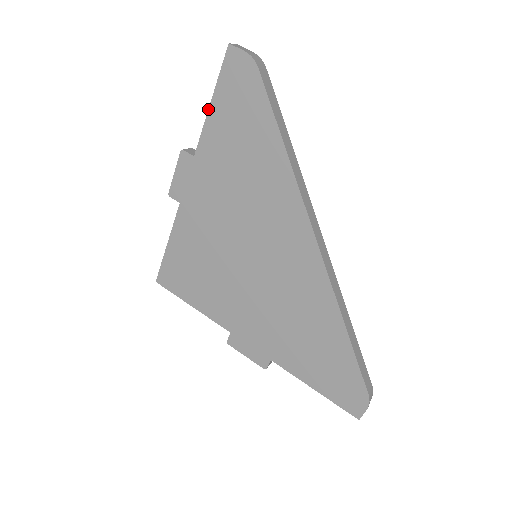
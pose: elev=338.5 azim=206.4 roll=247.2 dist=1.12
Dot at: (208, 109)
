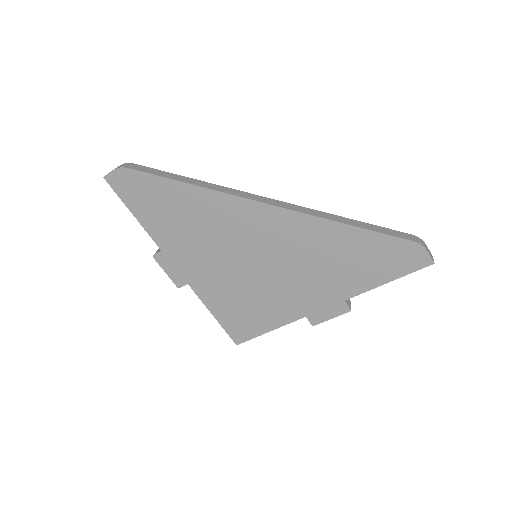
Dot at: occluded
